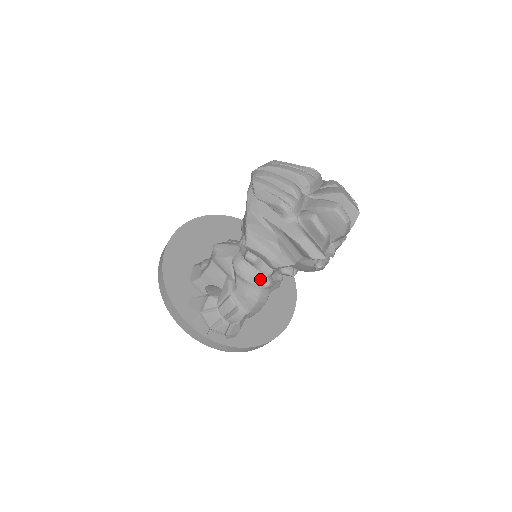
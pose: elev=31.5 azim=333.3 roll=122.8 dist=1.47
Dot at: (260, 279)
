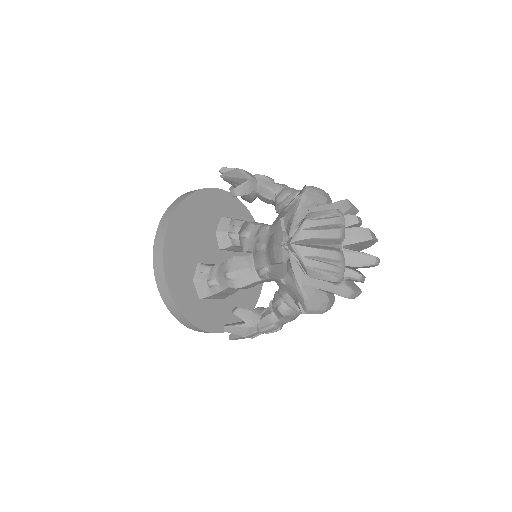
Dot at: occluded
